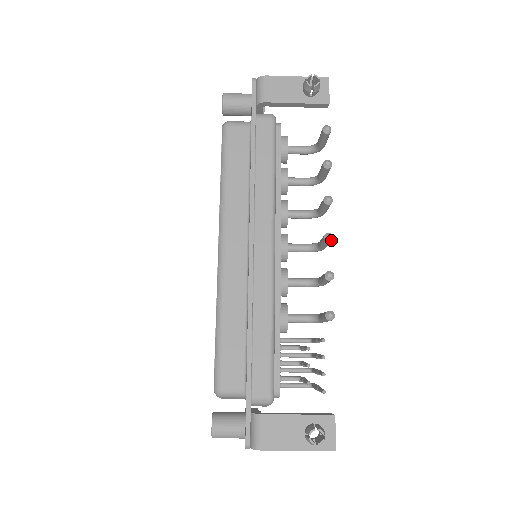
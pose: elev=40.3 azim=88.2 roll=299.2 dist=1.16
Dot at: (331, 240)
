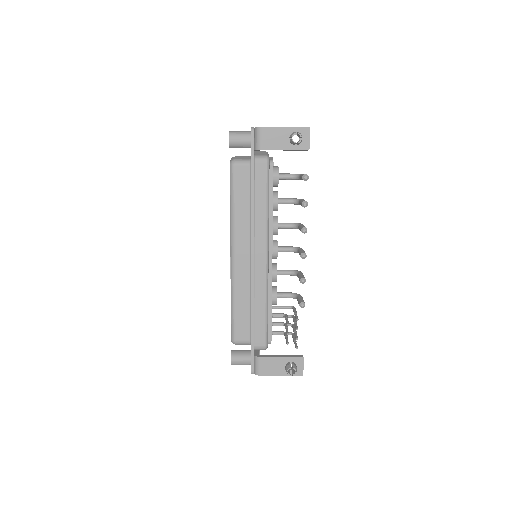
Dot at: occluded
